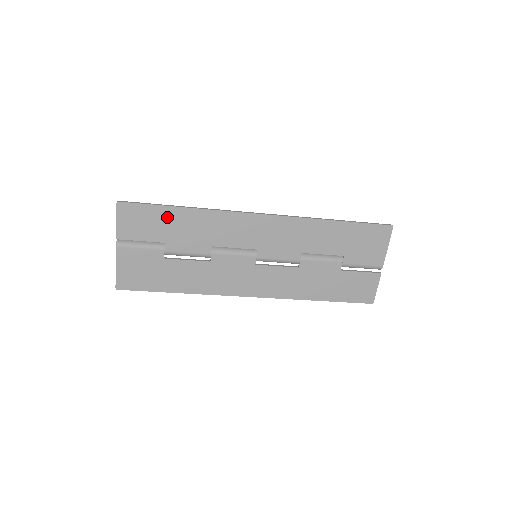
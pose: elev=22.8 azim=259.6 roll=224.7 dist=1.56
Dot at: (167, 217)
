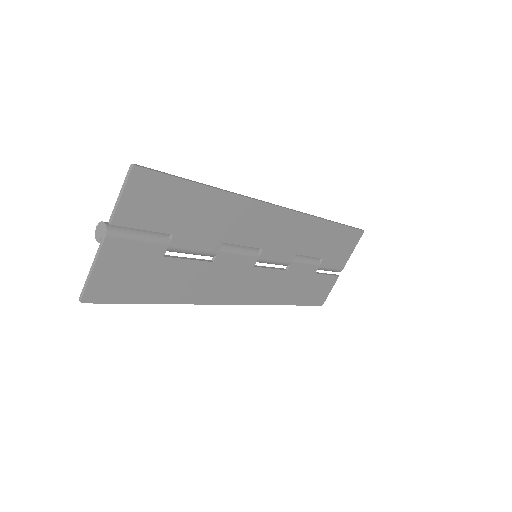
Dot at: (190, 199)
